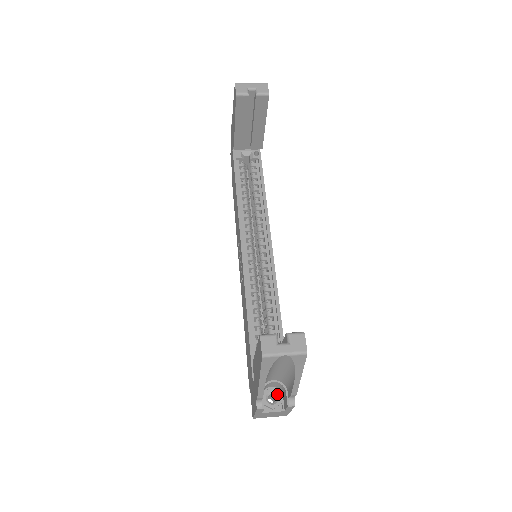
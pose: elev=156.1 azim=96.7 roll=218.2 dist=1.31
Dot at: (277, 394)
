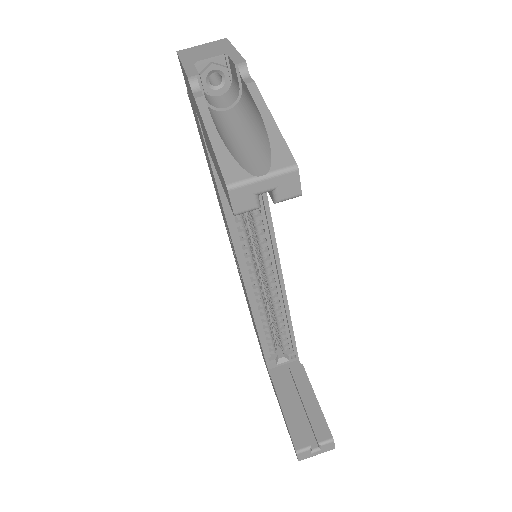
Dot at: occluded
